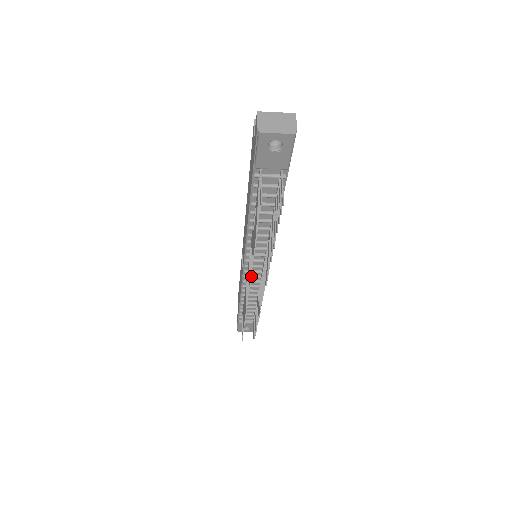
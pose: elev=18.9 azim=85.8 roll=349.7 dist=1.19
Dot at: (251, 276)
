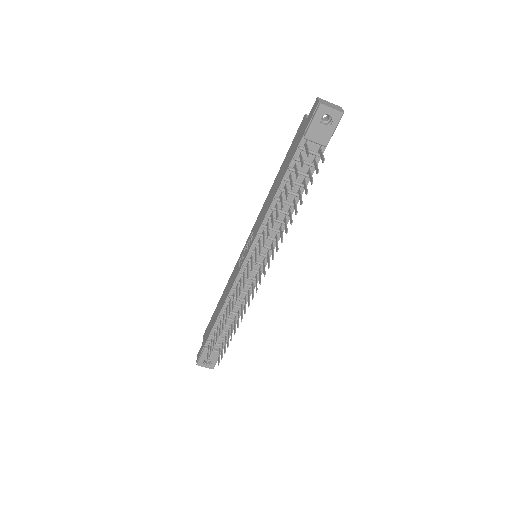
Dot at: (246, 275)
